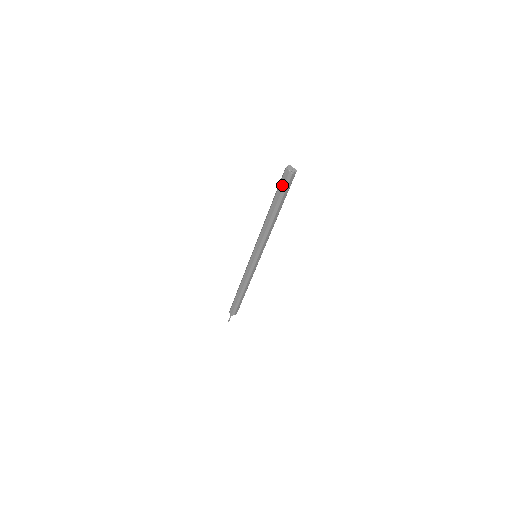
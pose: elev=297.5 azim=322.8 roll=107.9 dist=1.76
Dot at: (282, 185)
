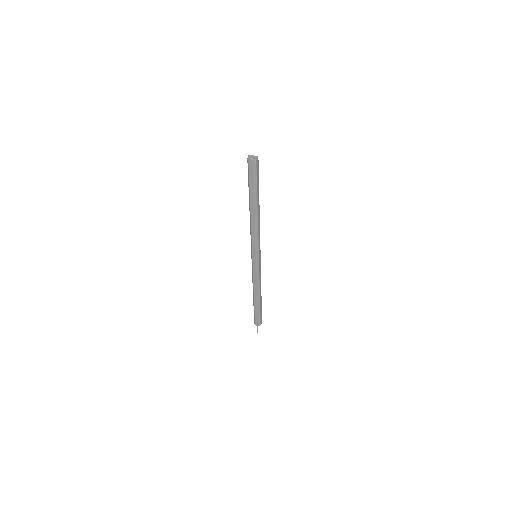
Dot at: (252, 176)
